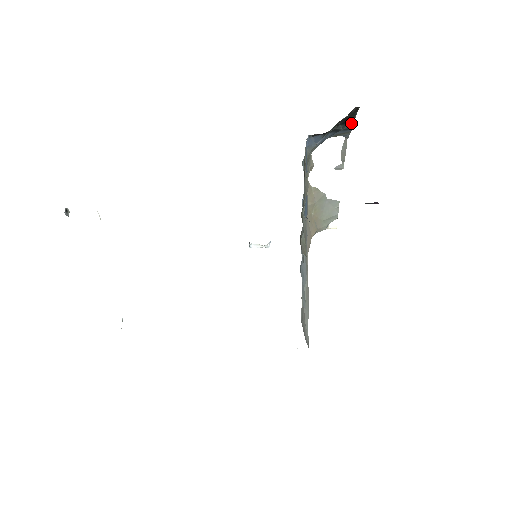
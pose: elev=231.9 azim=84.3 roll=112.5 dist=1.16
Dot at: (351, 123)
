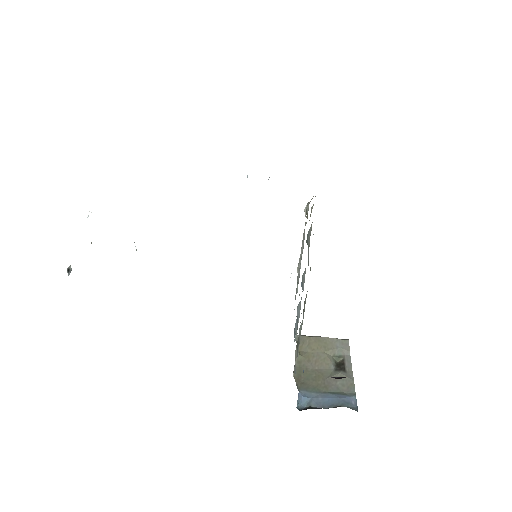
Dot at: occluded
